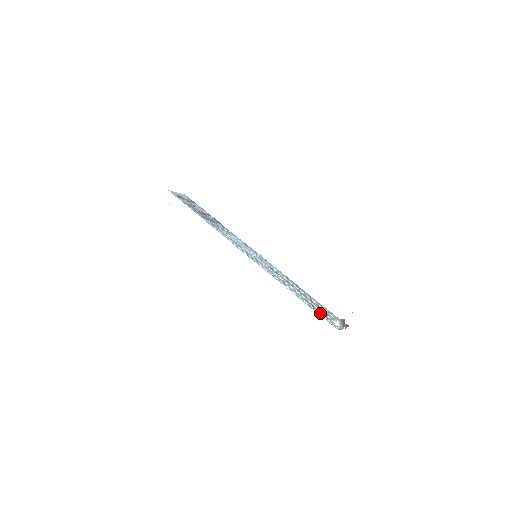
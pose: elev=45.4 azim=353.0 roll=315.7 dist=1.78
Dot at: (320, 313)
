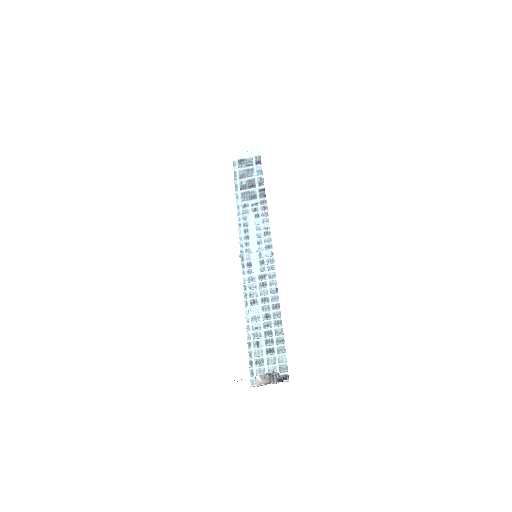
Dot at: (253, 357)
